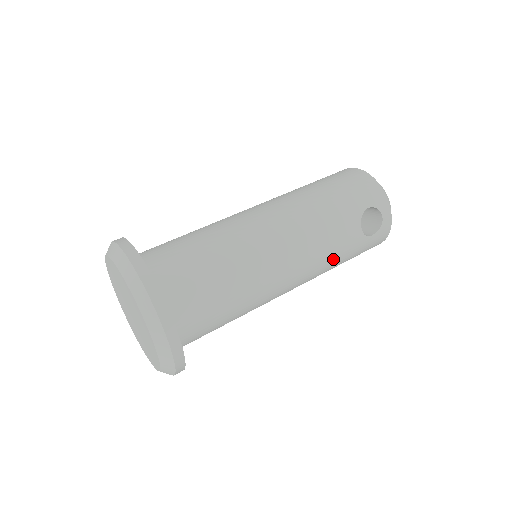
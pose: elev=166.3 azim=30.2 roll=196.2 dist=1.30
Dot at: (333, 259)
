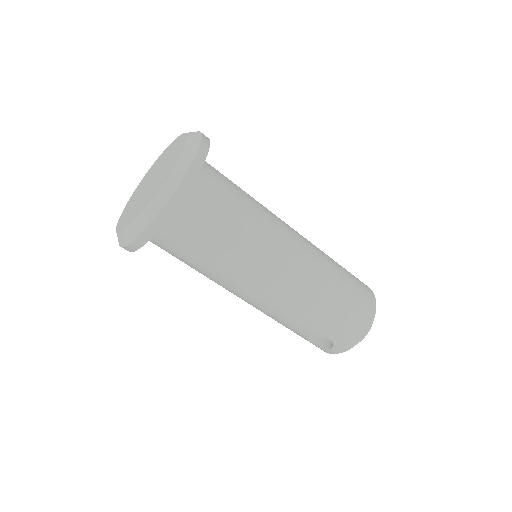
Dot at: (275, 320)
